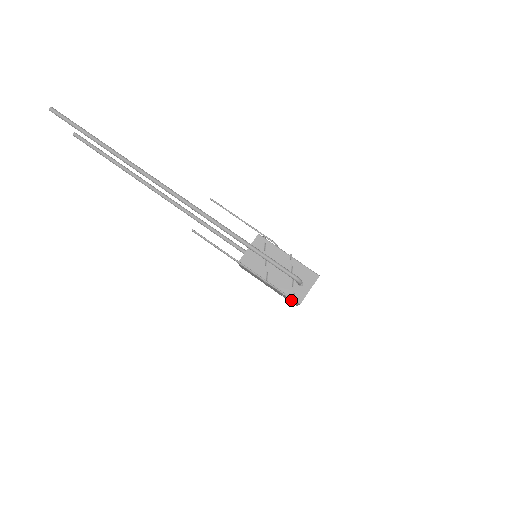
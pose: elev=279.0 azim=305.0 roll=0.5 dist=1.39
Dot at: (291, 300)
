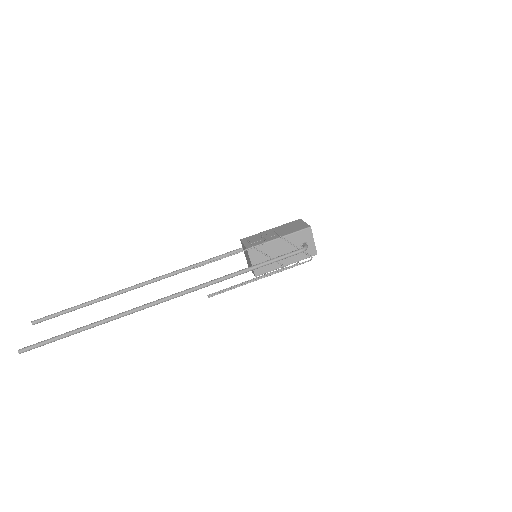
Dot at: occluded
